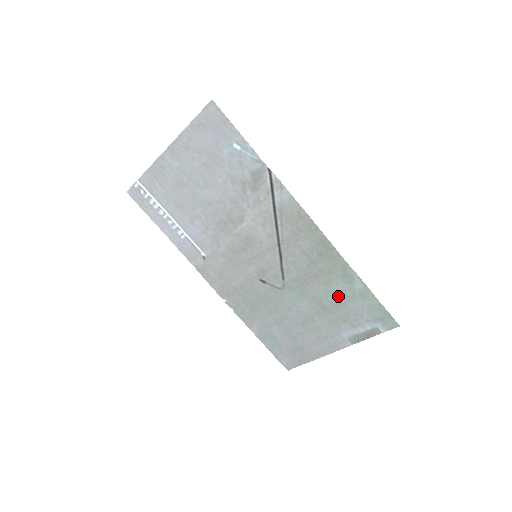
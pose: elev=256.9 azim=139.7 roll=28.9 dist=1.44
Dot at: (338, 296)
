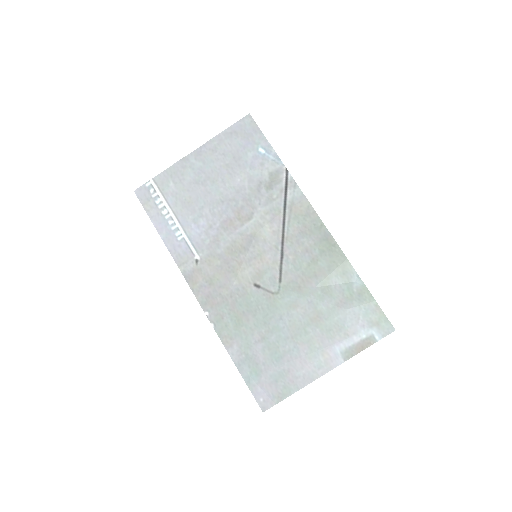
Dot at: (335, 298)
